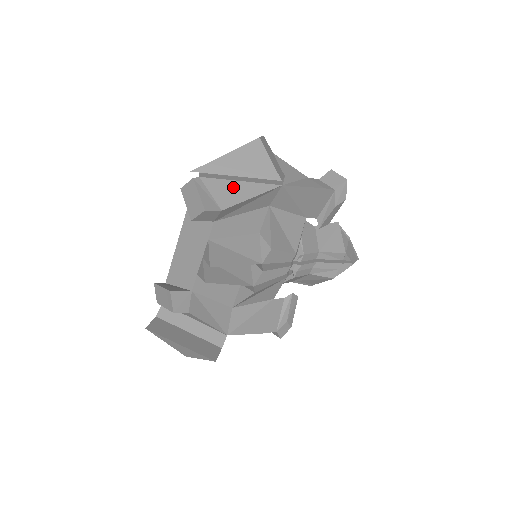
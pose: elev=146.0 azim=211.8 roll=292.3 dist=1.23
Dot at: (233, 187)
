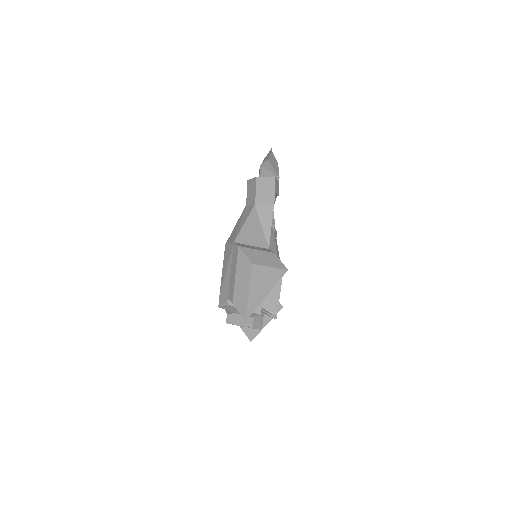
Dot at: occluded
